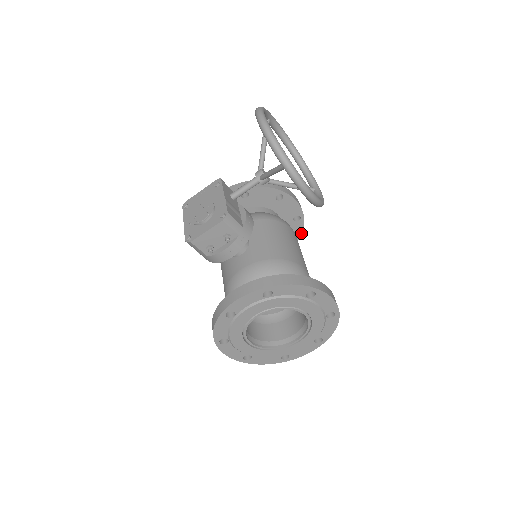
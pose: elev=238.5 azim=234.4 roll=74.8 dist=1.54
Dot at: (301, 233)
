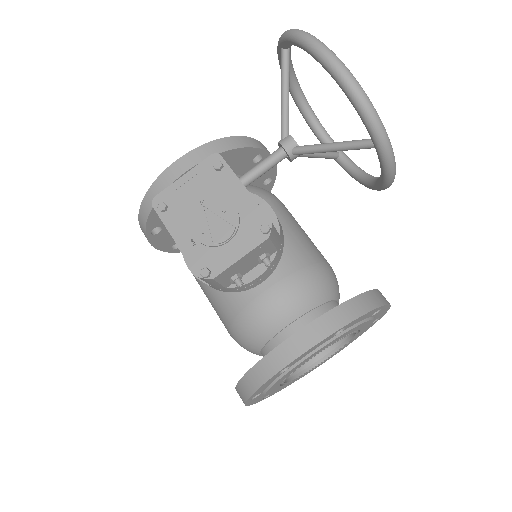
Dot at: occluded
